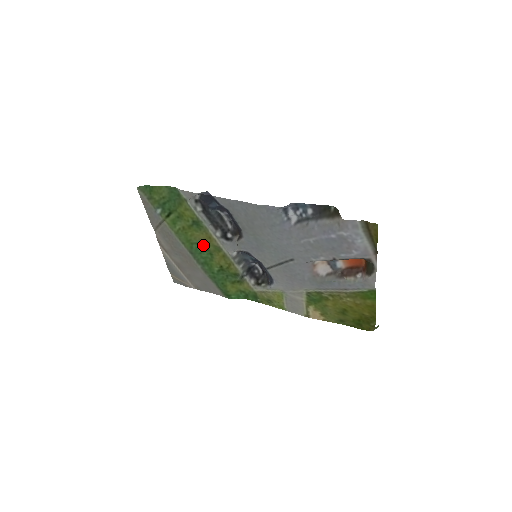
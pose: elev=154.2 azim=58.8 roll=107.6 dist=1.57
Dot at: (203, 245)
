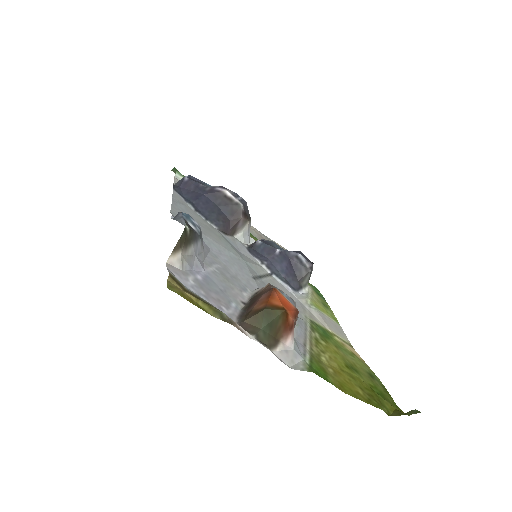
Dot at: occluded
